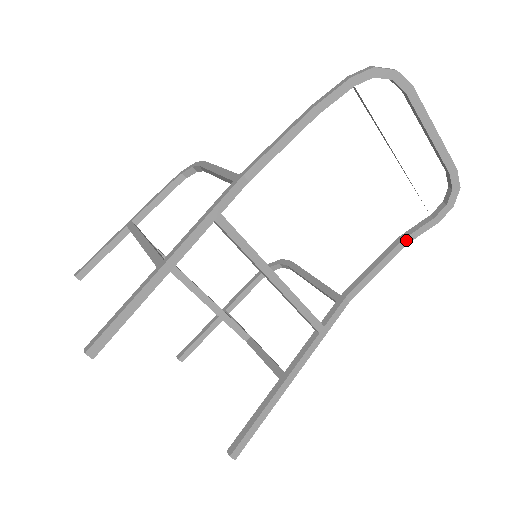
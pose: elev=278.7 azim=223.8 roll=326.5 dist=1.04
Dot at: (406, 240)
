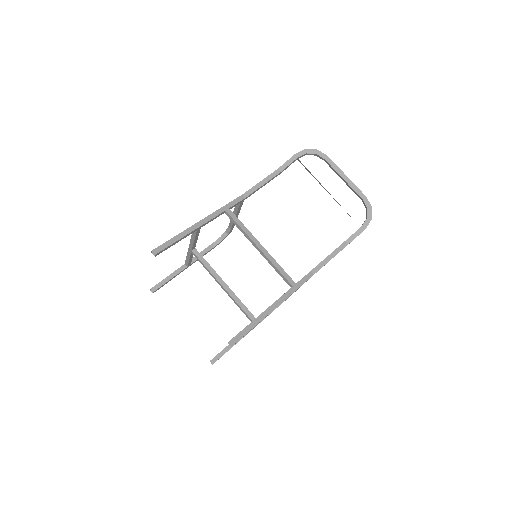
Dot at: (347, 241)
